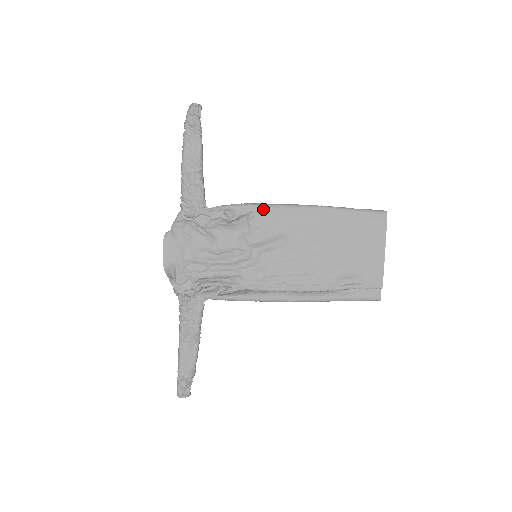
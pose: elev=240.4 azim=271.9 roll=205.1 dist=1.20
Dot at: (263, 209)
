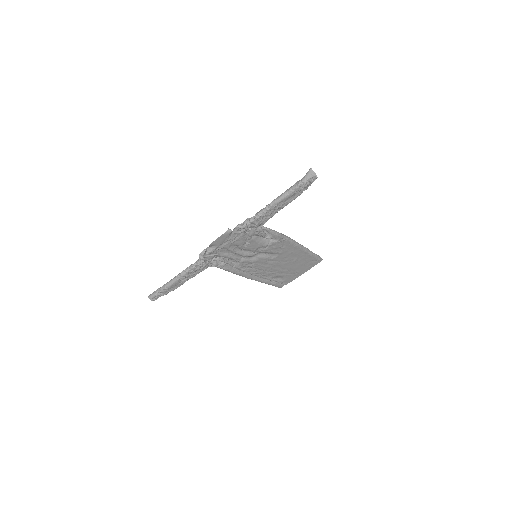
Dot at: (284, 240)
